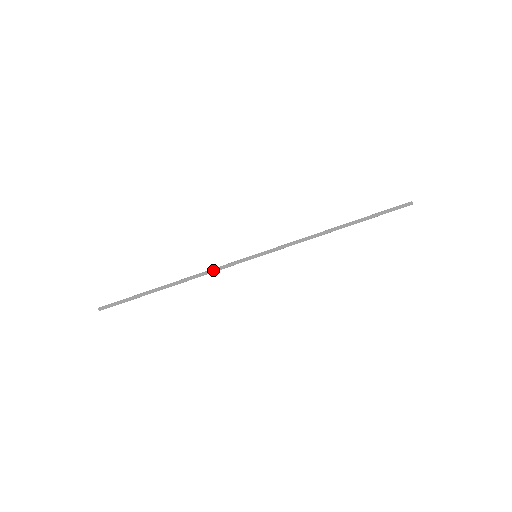
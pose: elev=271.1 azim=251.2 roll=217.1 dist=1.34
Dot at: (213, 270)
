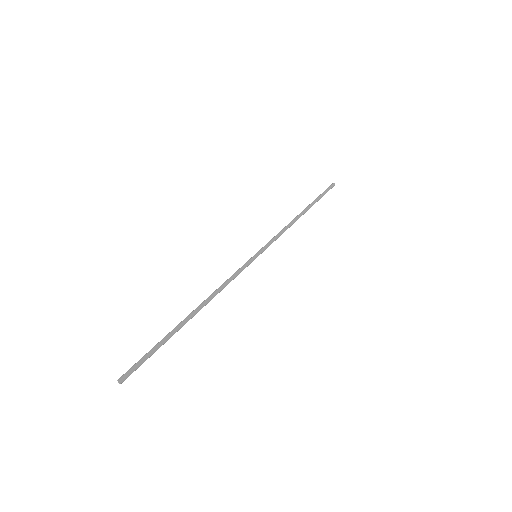
Dot at: (225, 281)
